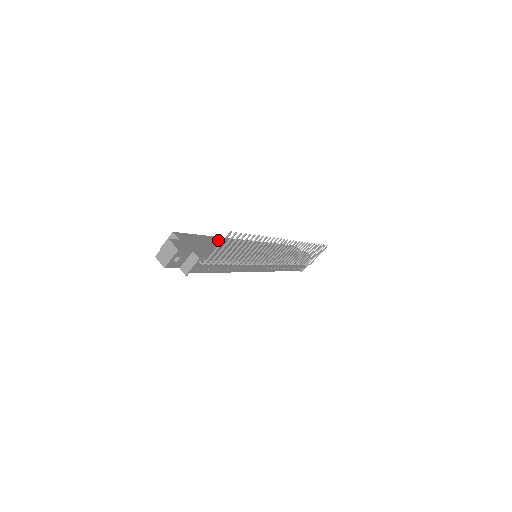
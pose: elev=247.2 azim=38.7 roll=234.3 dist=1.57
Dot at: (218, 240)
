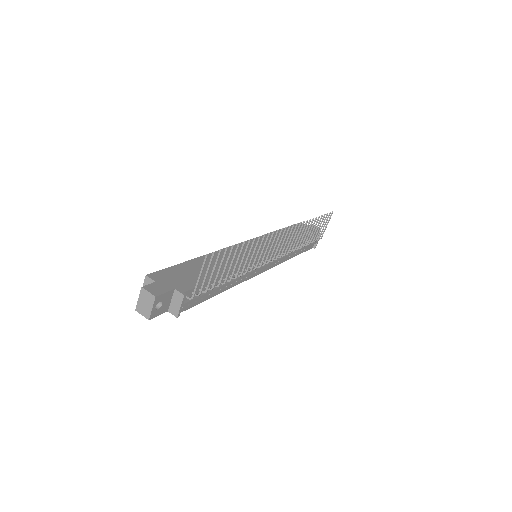
Dot at: occluded
